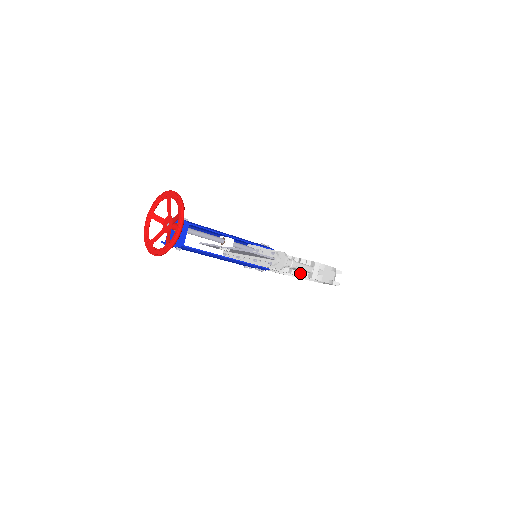
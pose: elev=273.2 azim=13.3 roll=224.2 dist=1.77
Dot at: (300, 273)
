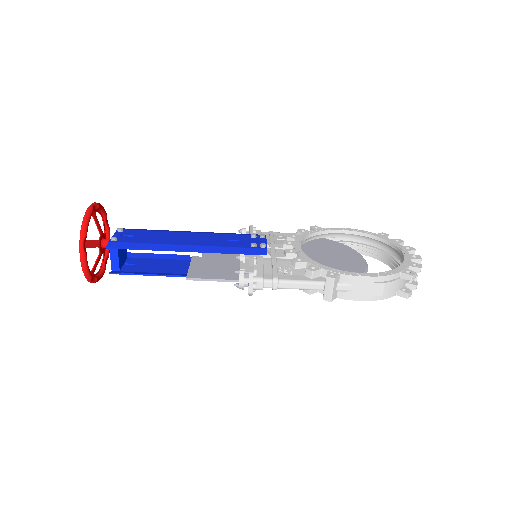
Dot at: (306, 290)
